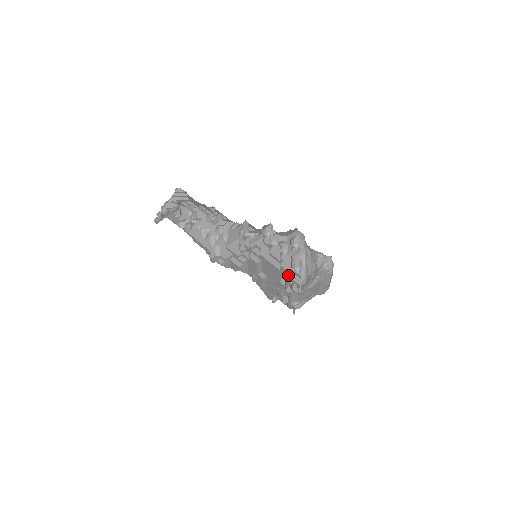
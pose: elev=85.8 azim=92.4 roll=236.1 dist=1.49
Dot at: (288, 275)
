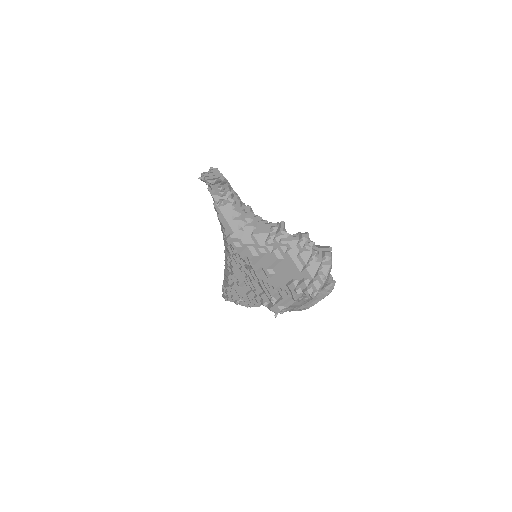
Dot at: (308, 278)
